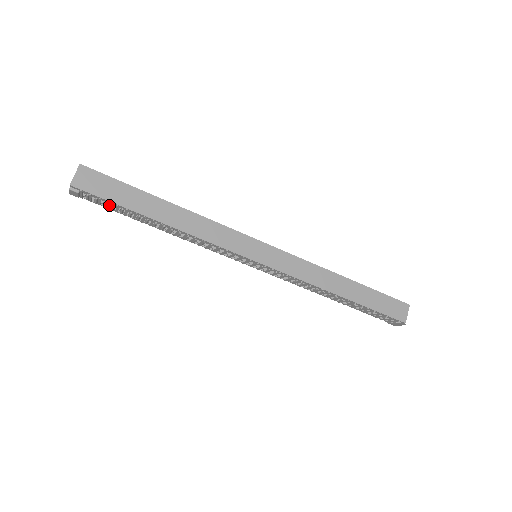
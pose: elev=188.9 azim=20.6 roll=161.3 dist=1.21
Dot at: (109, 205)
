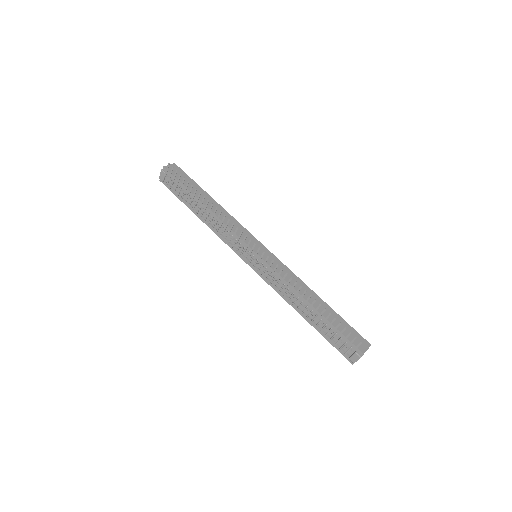
Dot at: (179, 179)
